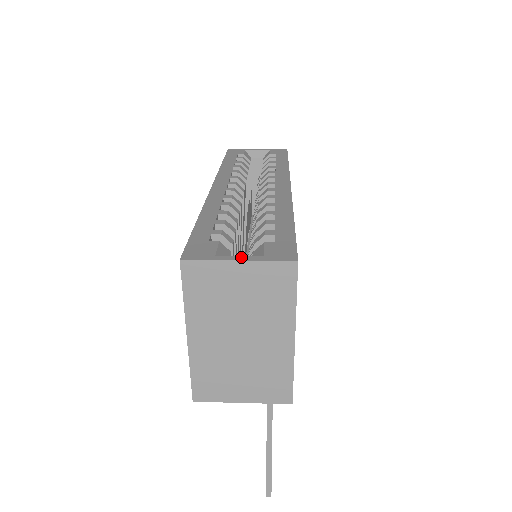
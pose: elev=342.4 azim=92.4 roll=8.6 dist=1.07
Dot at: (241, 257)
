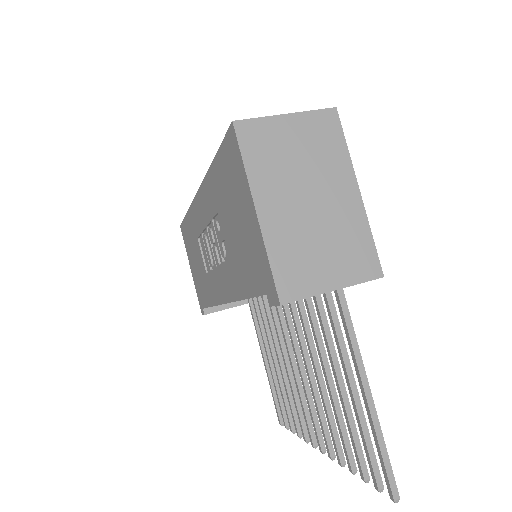
Dot at: (286, 116)
